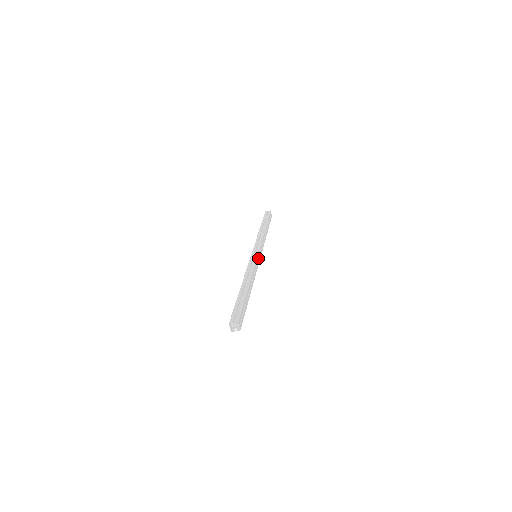
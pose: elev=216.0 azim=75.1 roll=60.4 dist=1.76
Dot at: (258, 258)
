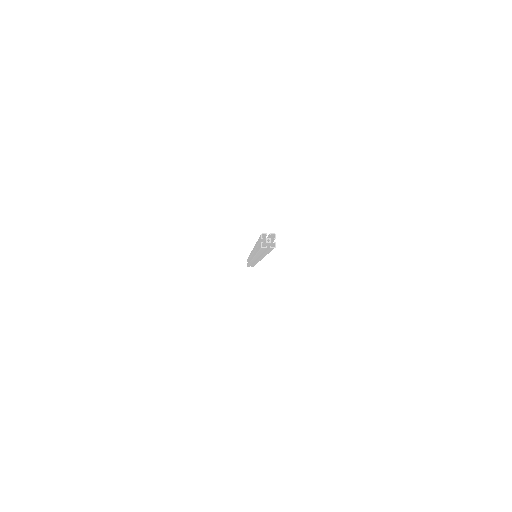
Dot at: occluded
